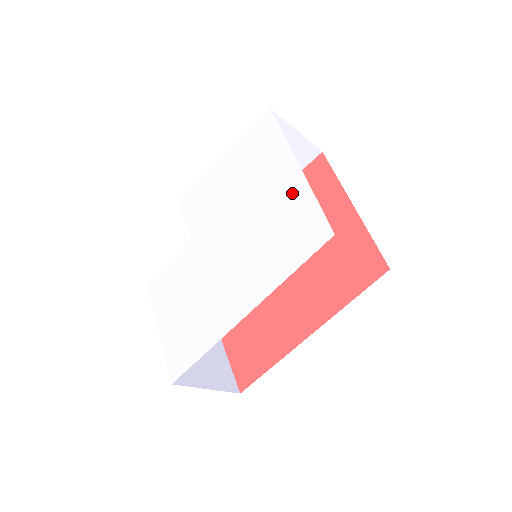
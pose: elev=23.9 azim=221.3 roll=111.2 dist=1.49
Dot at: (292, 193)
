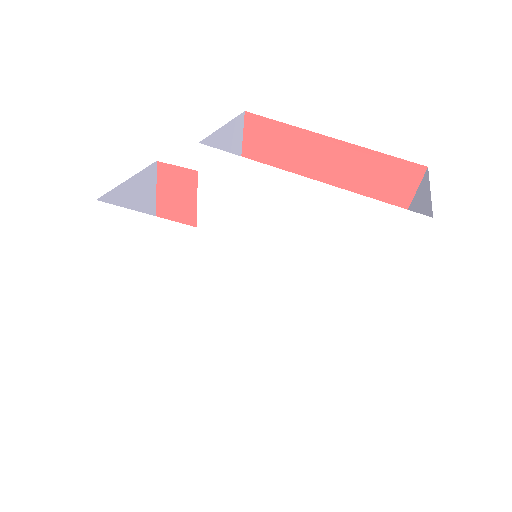
Dot at: (343, 340)
